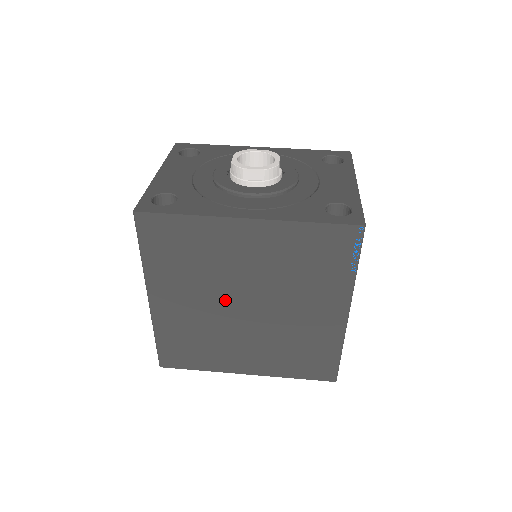
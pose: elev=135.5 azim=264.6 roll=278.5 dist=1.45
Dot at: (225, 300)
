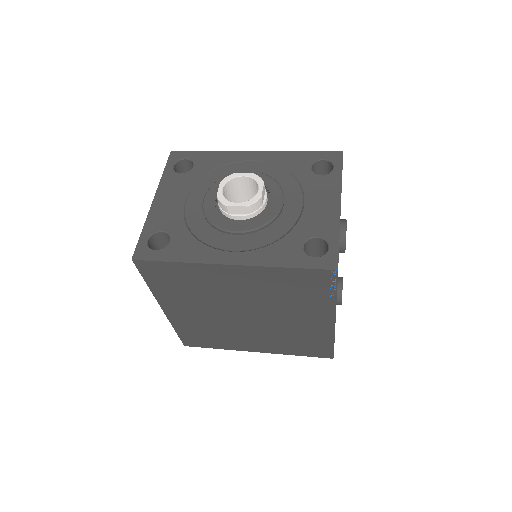
Dot at: (226, 311)
